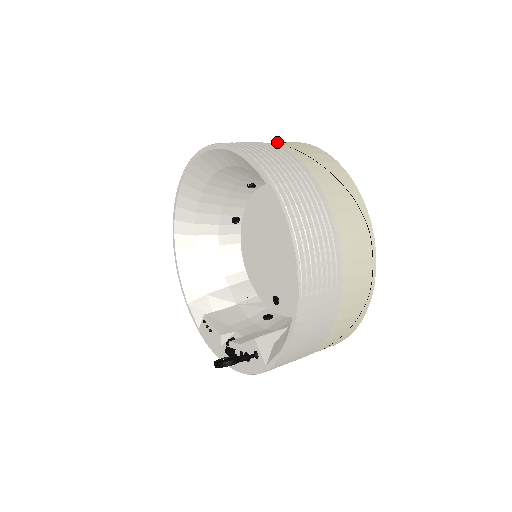
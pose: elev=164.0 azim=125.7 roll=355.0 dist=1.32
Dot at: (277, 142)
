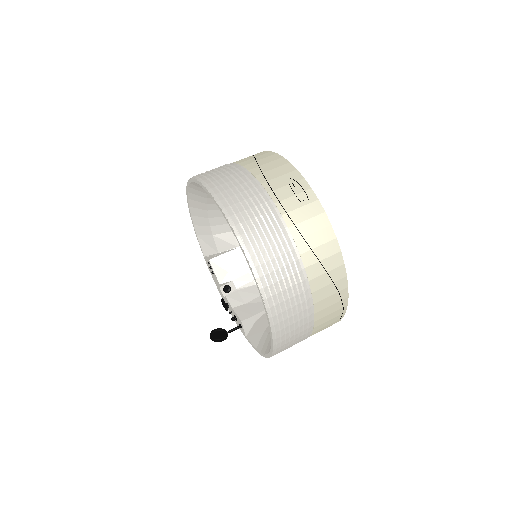
Dot at: (295, 195)
